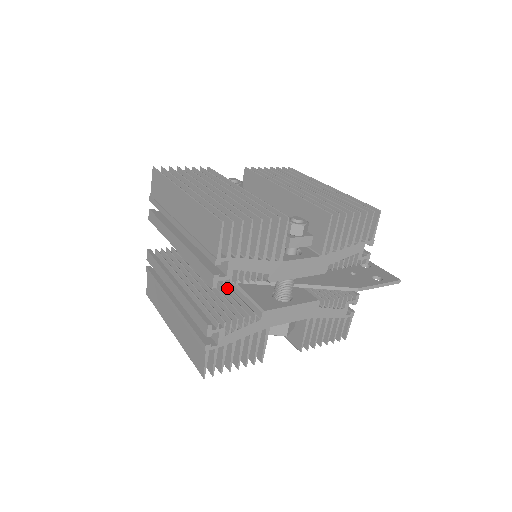
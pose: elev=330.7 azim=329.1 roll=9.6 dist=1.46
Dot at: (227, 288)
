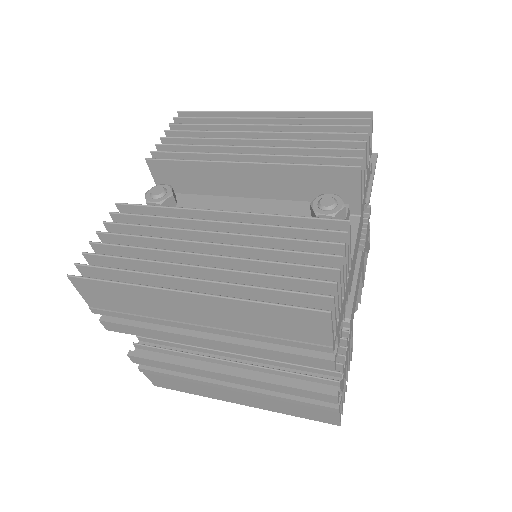
Dot at: occluded
